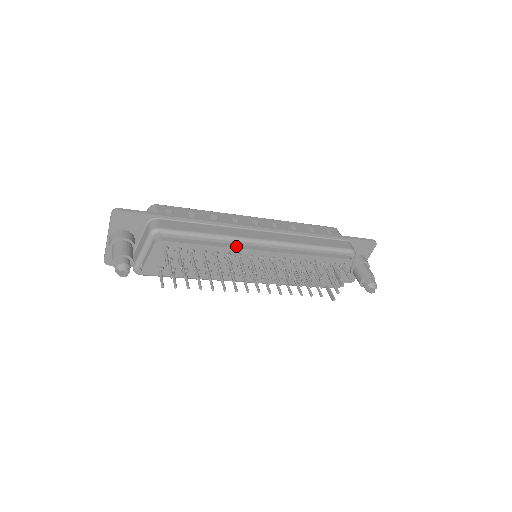
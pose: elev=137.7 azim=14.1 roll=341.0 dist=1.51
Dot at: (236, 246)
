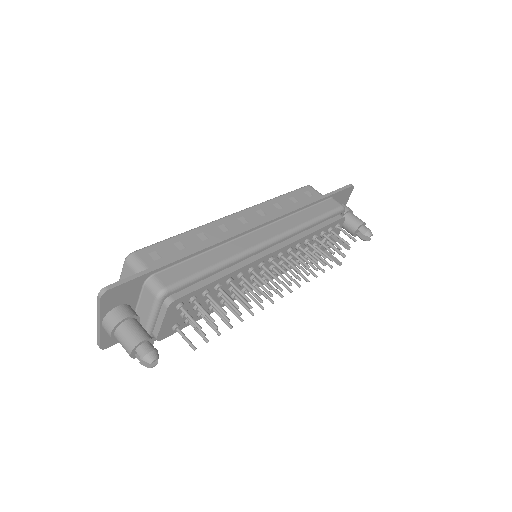
Dot at: (246, 262)
